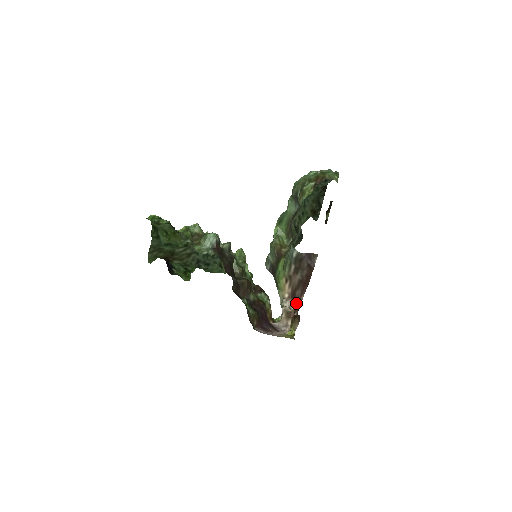
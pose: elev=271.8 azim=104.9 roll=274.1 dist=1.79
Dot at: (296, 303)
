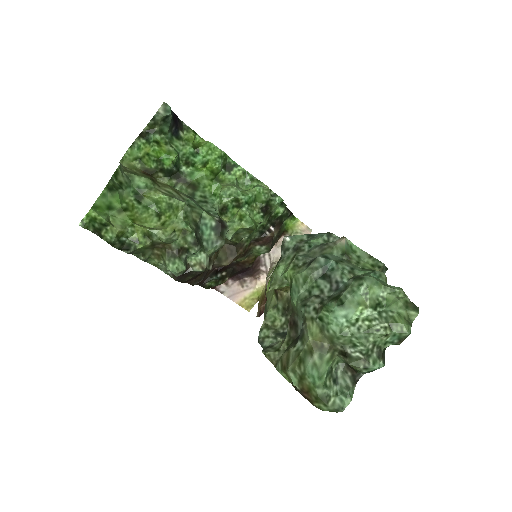
Dot at: occluded
